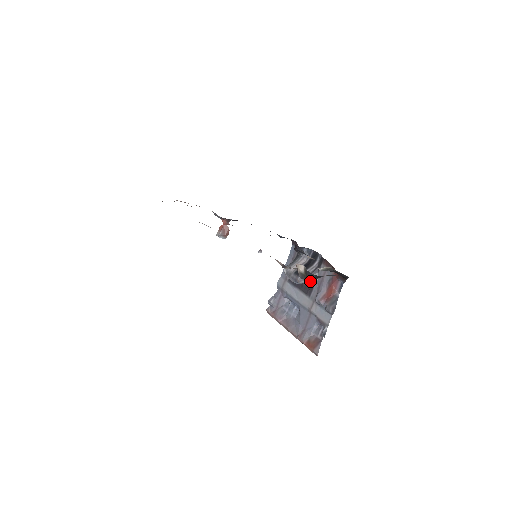
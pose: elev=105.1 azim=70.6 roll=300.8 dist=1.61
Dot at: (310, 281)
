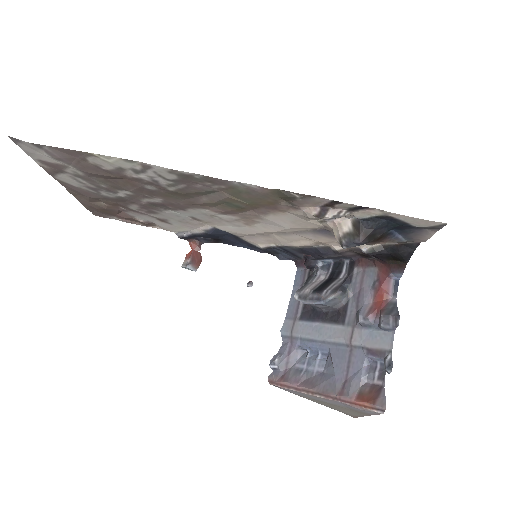
Dot at: (341, 295)
